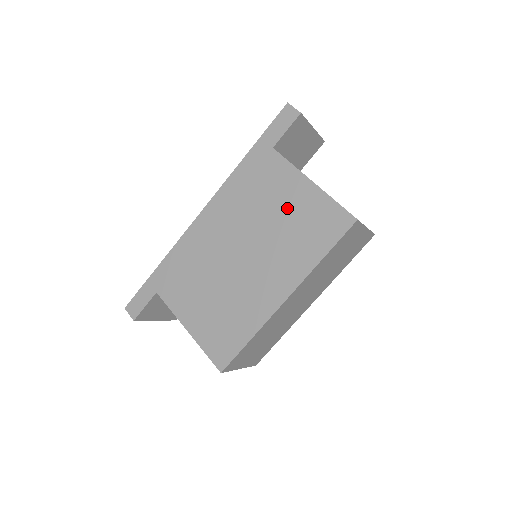
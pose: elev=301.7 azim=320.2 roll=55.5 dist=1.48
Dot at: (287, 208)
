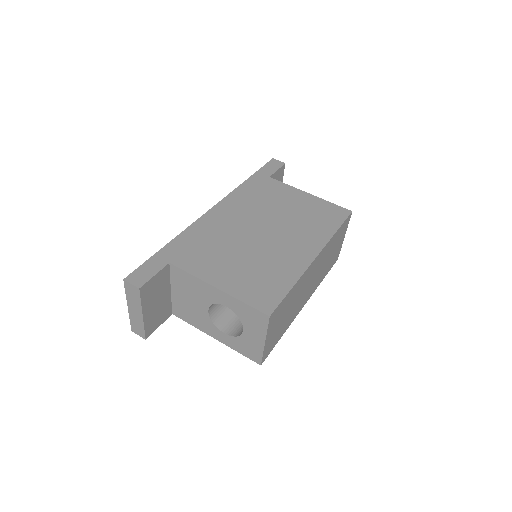
Dot at: (295, 206)
